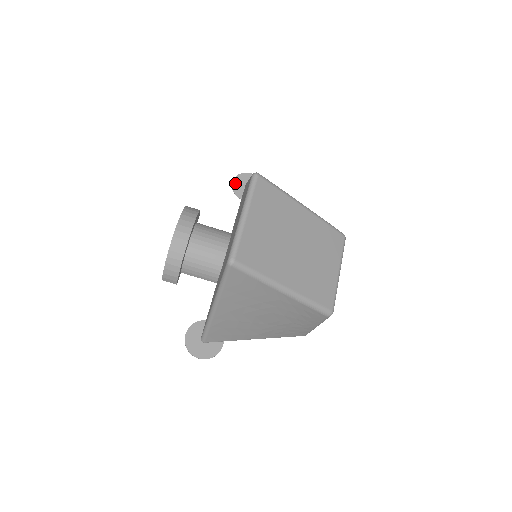
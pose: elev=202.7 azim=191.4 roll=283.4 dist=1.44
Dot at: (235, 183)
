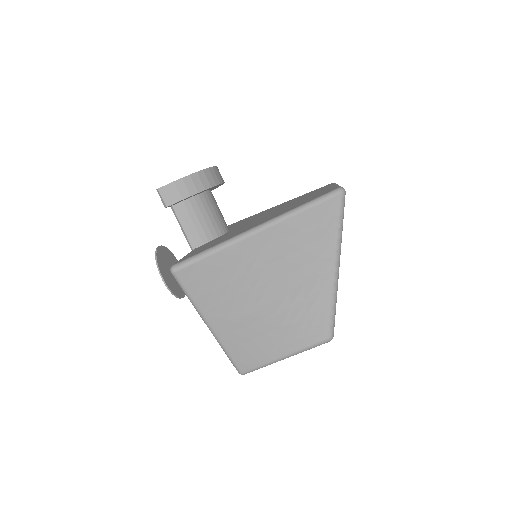
Dot at: occluded
